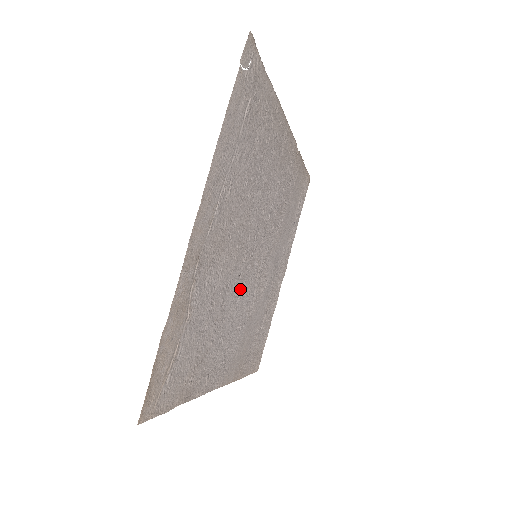
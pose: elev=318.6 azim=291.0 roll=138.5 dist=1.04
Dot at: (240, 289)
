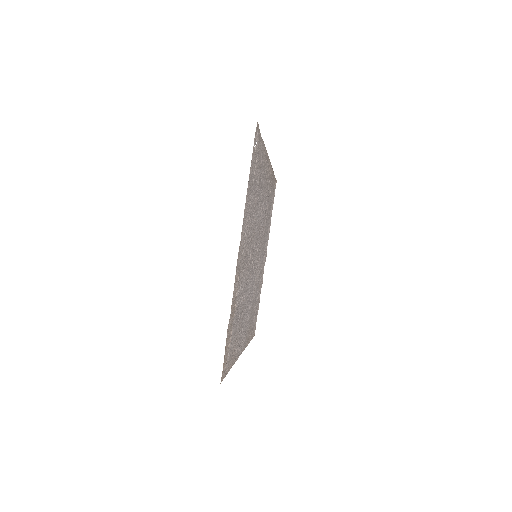
Dot at: (250, 282)
